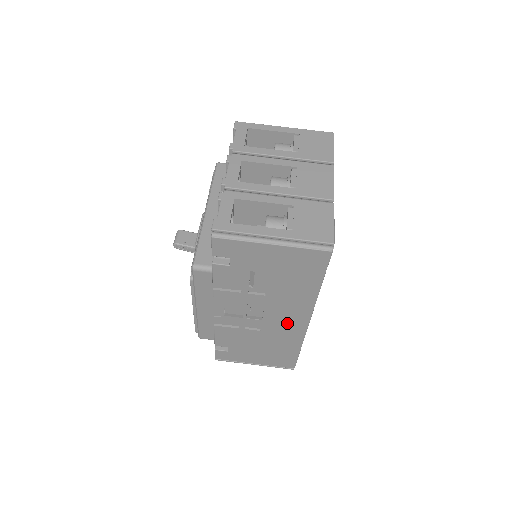
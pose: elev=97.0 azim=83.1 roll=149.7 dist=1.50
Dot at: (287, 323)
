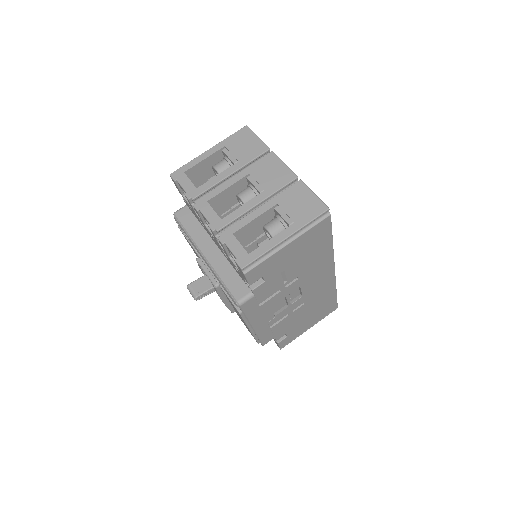
Dot at: (320, 284)
